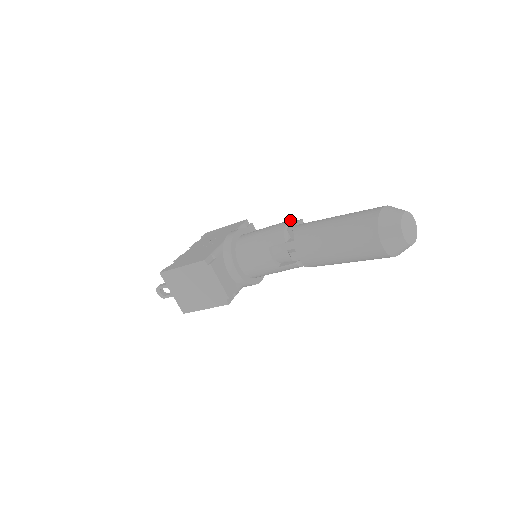
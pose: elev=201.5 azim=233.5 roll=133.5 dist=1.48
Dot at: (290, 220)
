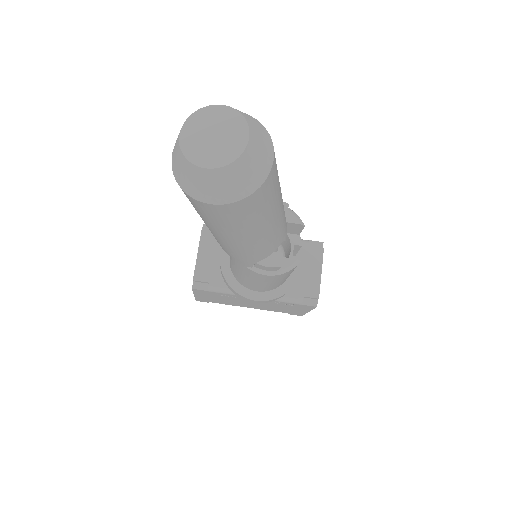
Dot at: occluded
